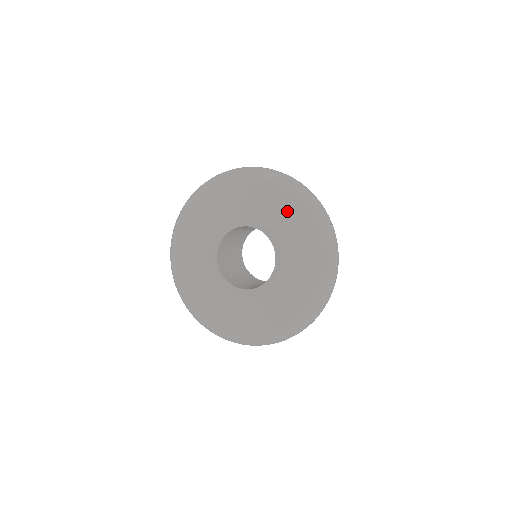
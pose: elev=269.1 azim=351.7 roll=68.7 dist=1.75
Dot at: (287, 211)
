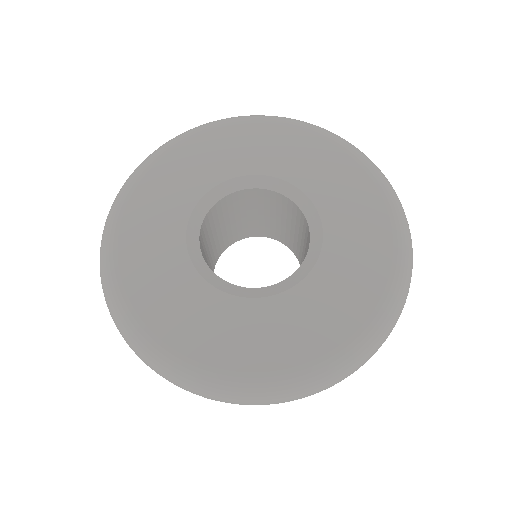
Dot at: (369, 234)
